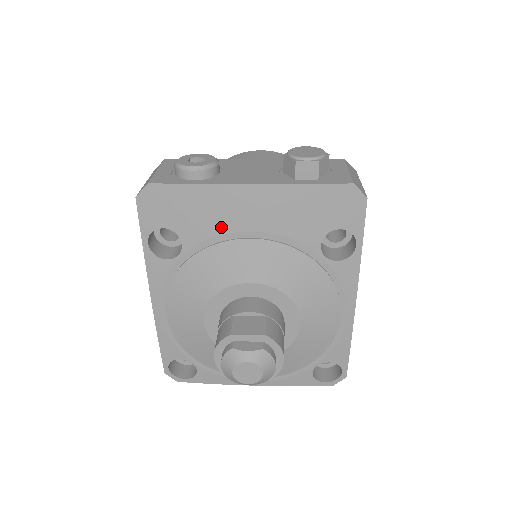
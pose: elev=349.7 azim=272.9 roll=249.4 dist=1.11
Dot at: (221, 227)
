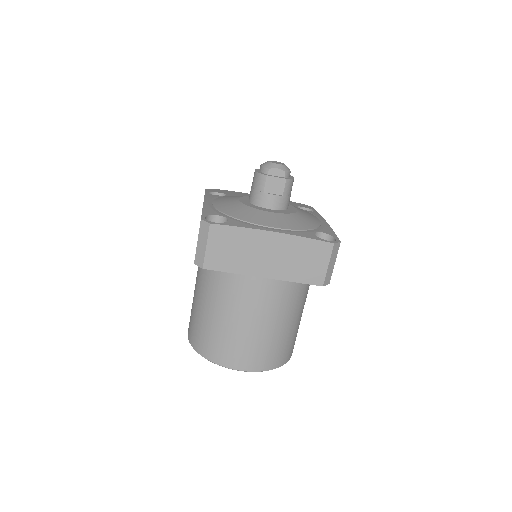
Dot at: occluded
